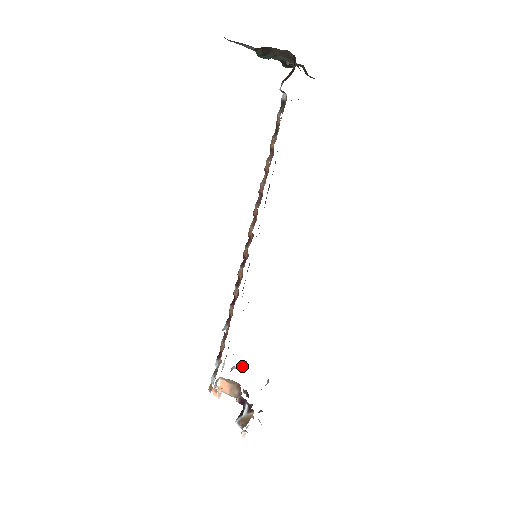
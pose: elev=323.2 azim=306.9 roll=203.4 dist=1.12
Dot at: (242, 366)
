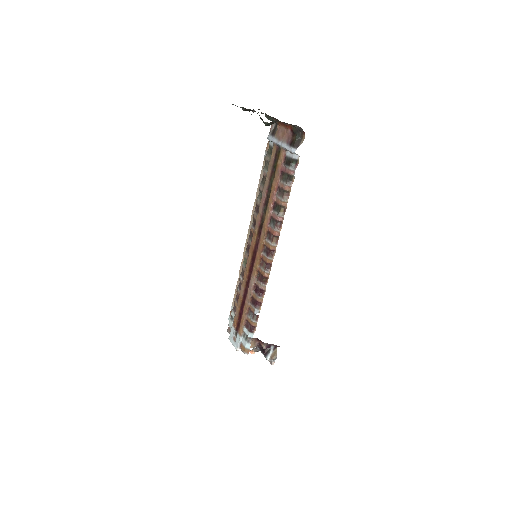
Dot at: occluded
